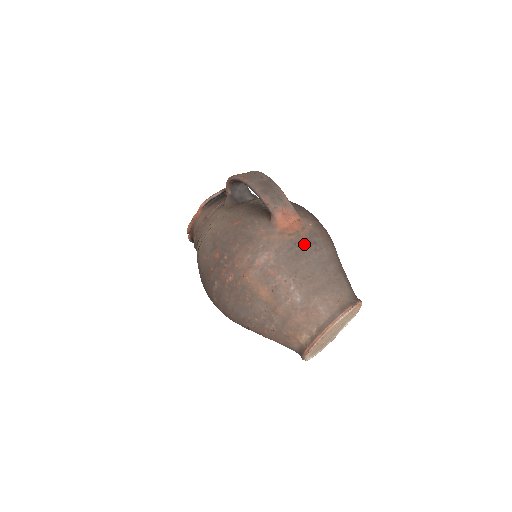
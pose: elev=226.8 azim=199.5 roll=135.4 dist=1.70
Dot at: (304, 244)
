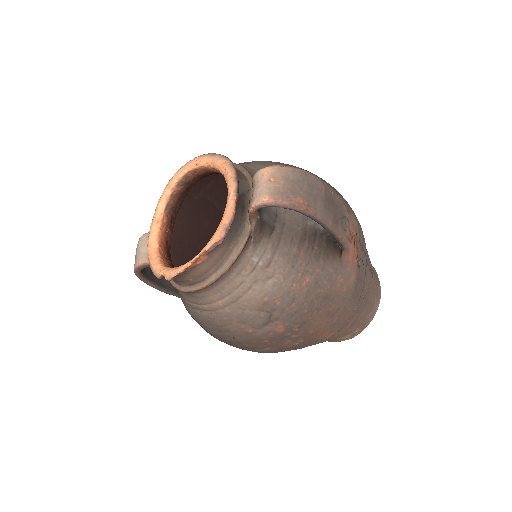
Dot at: (362, 259)
